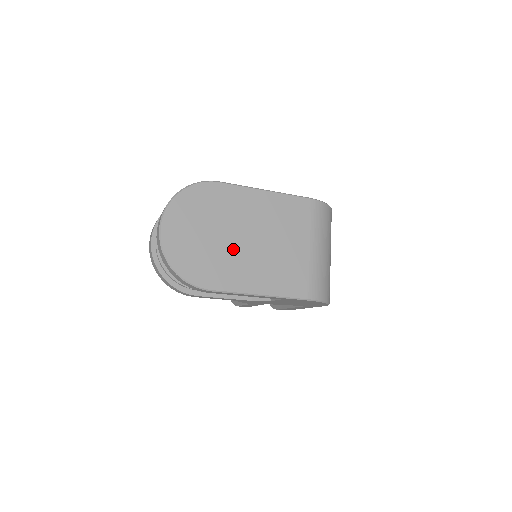
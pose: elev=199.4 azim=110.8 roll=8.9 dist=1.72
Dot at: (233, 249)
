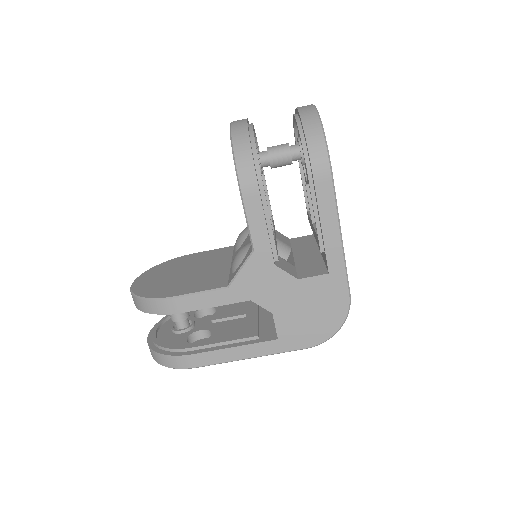
Dot at: occluded
